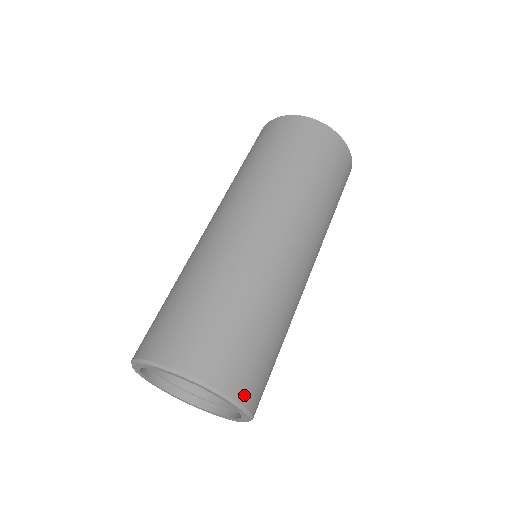
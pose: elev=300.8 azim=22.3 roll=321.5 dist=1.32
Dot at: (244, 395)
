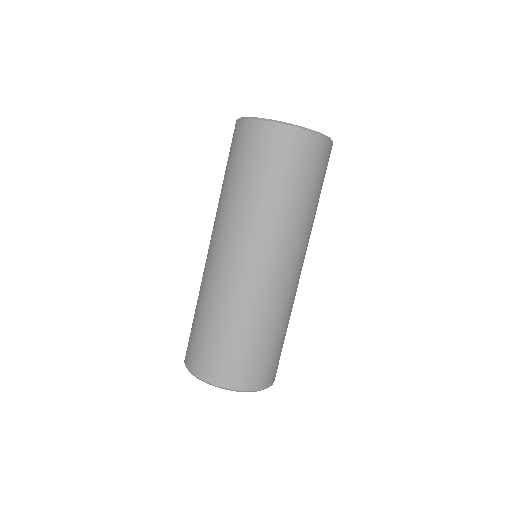
Dot at: (263, 384)
